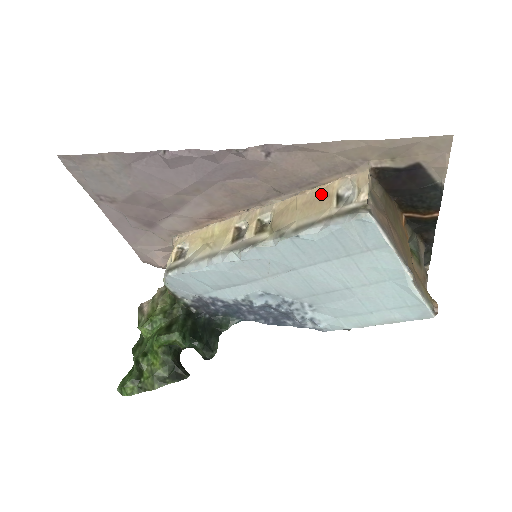
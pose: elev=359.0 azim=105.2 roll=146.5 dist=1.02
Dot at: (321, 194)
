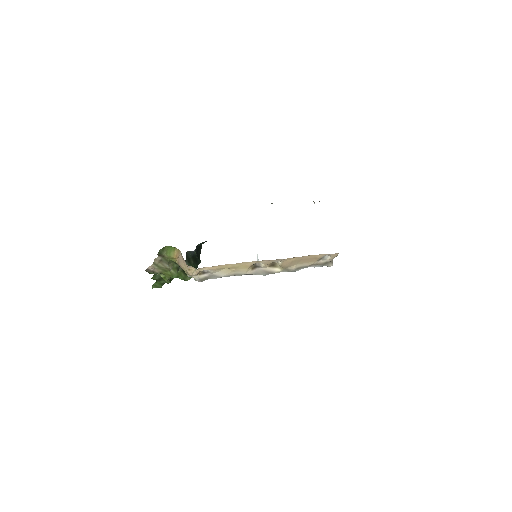
Dot at: (312, 257)
